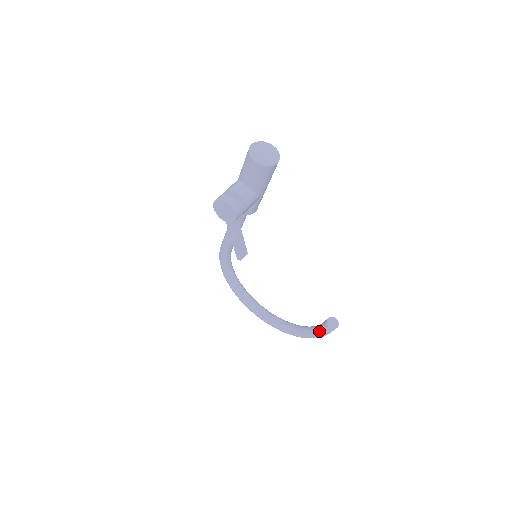
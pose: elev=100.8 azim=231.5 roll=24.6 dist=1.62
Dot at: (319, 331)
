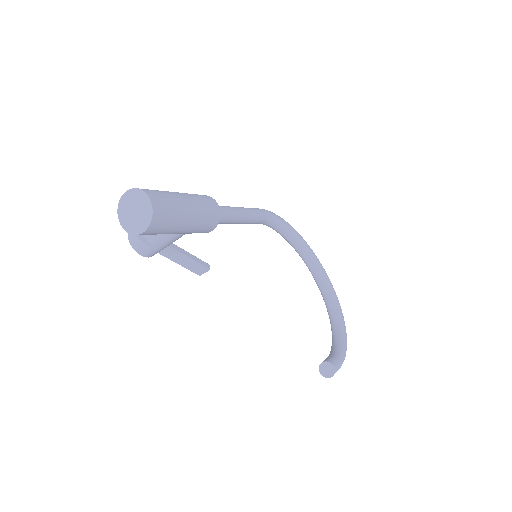
Dot at: occluded
